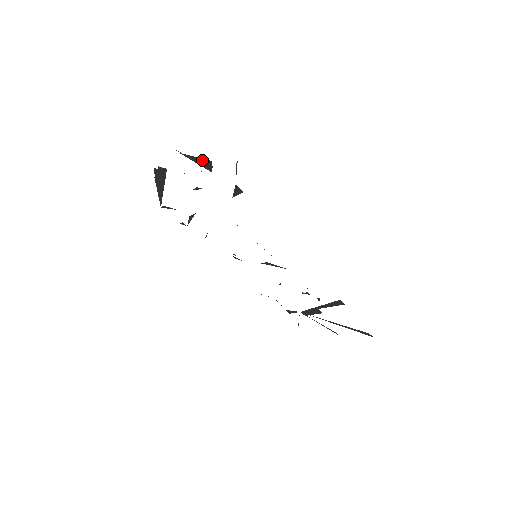
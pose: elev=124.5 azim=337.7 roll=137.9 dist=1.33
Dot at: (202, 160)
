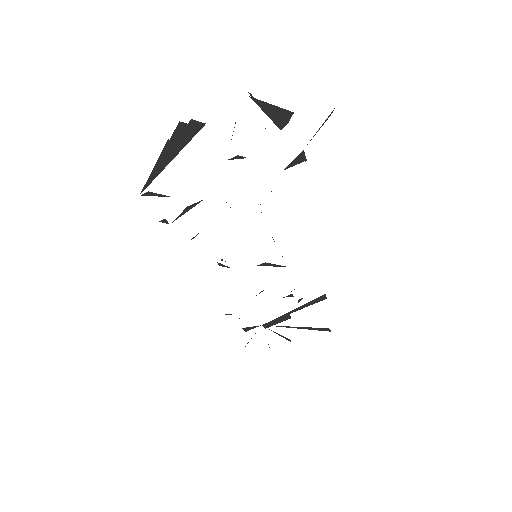
Dot at: (280, 110)
